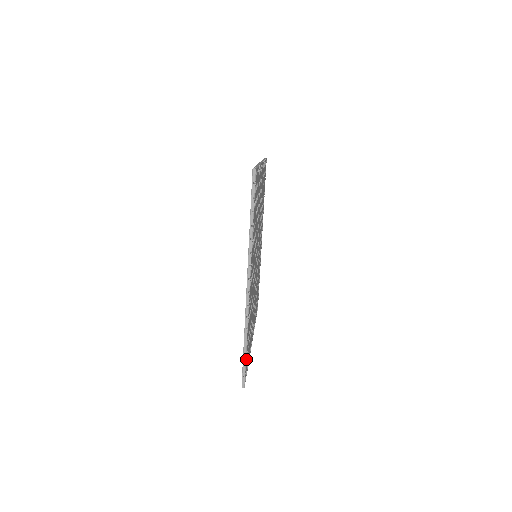
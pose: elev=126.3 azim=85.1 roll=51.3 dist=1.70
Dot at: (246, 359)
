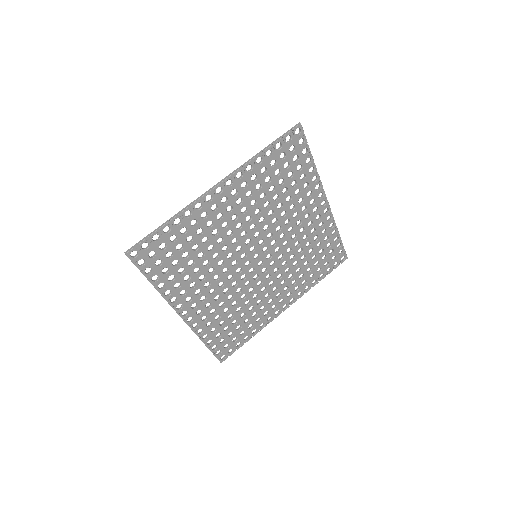
Dot at: (153, 240)
